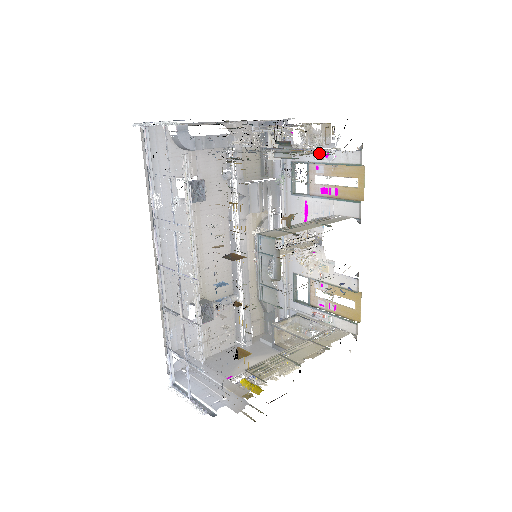
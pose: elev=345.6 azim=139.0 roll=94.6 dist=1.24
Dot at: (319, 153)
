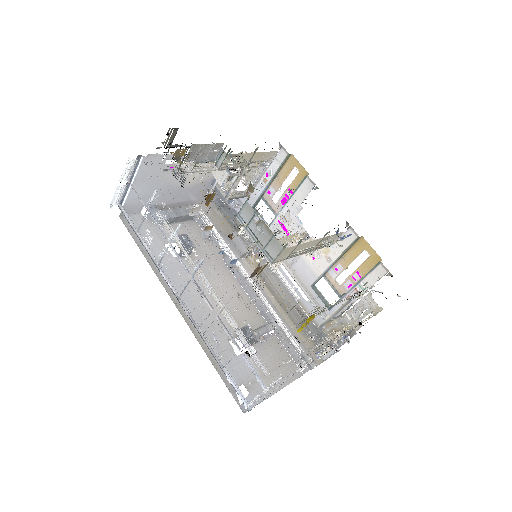
Dot at: (253, 162)
